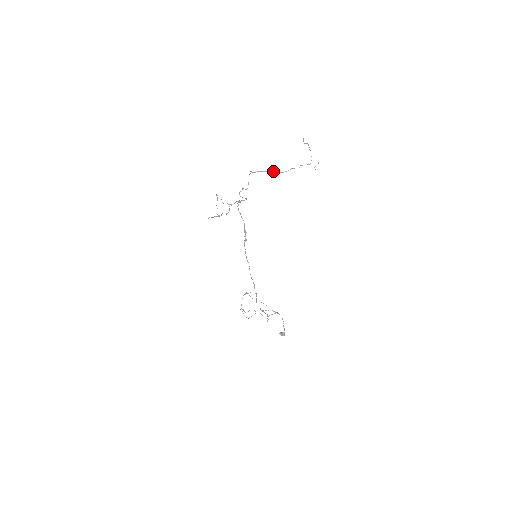
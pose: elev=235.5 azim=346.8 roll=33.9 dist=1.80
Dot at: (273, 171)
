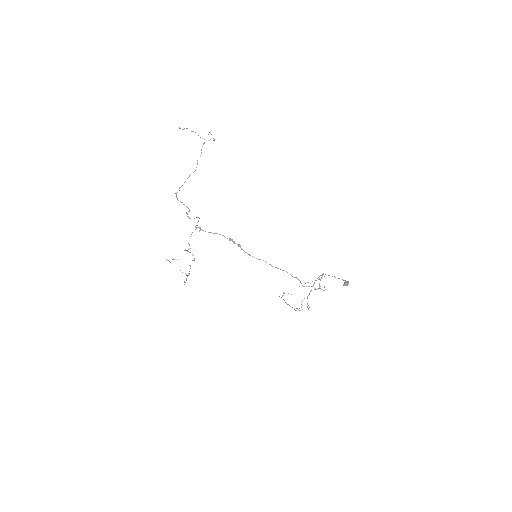
Dot at: (188, 177)
